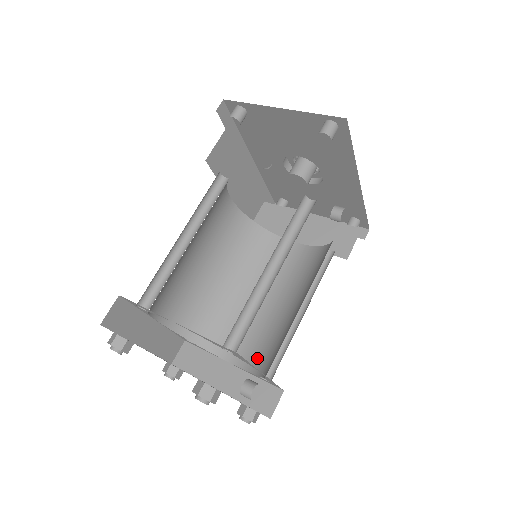
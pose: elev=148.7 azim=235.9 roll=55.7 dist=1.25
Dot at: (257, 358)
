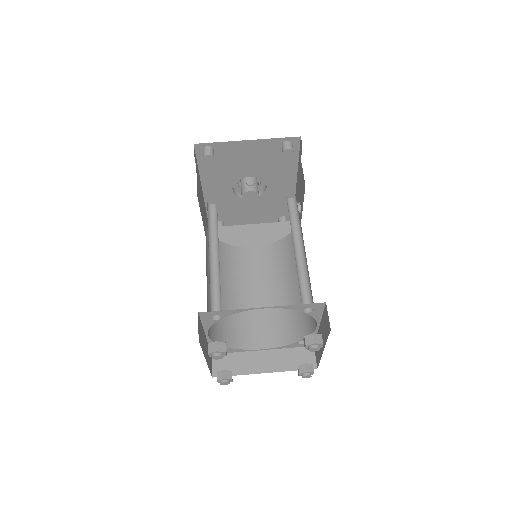
Dot at: (283, 333)
